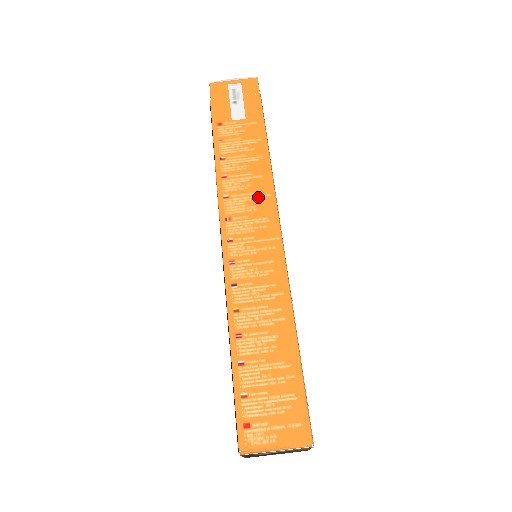
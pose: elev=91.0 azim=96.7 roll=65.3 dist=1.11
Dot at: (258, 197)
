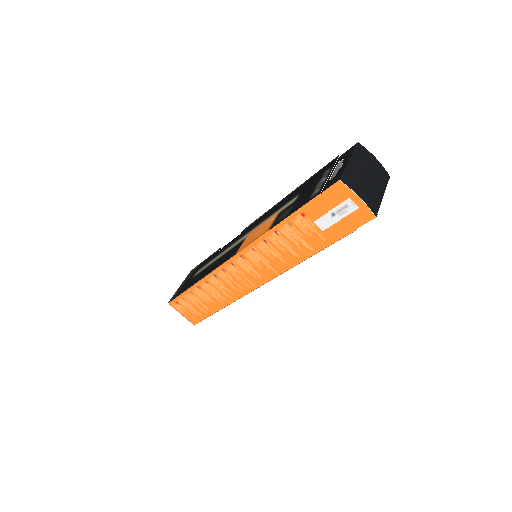
Dot at: (269, 267)
